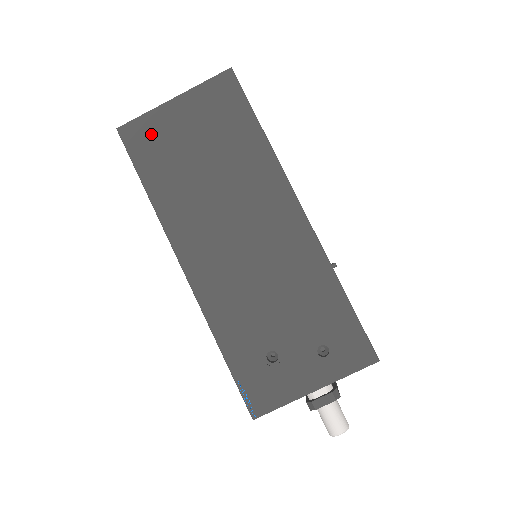
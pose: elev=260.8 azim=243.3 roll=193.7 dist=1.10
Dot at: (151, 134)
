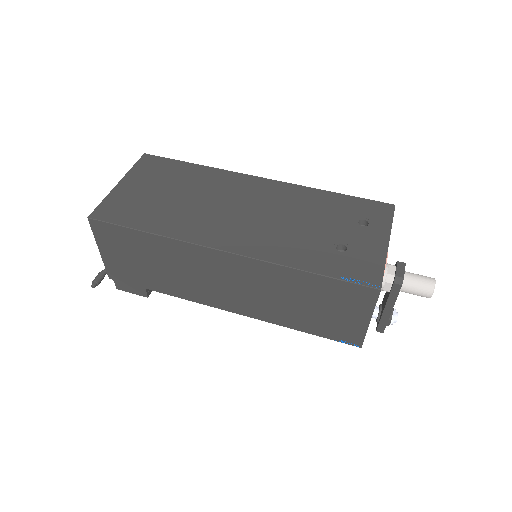
Dot at: (119, 205)
